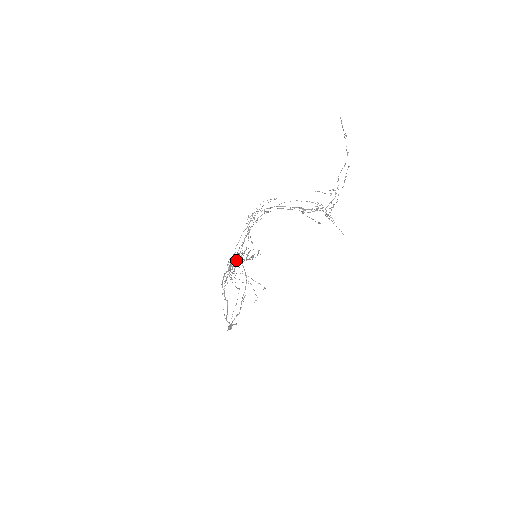
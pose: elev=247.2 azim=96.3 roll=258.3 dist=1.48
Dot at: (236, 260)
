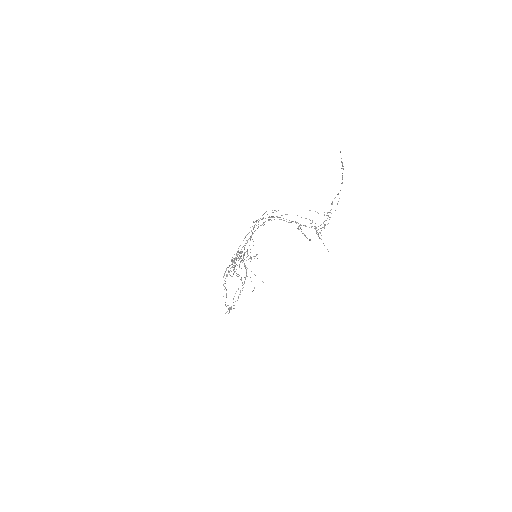
Dot at: occluded
